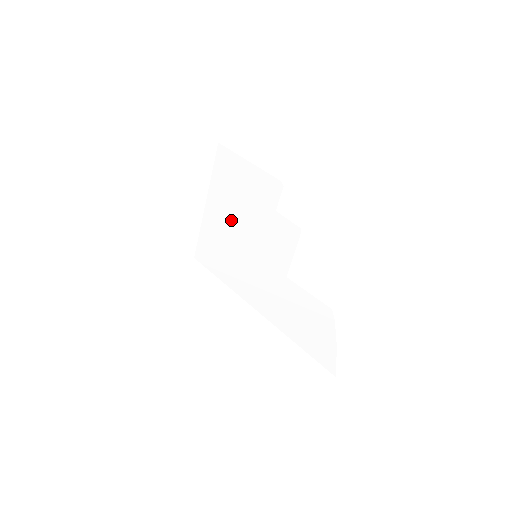
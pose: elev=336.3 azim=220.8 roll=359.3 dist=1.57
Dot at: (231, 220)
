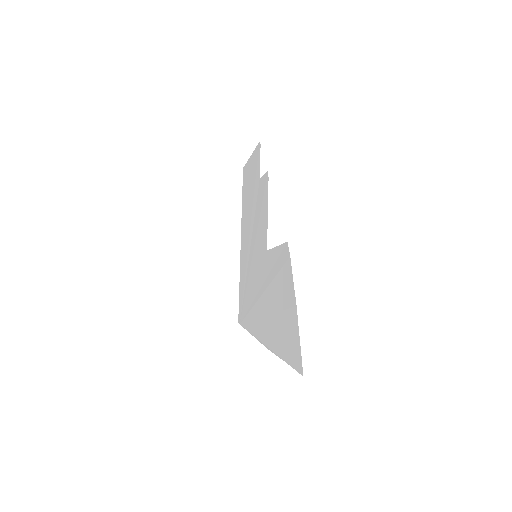
Dot at: (247, 236)
